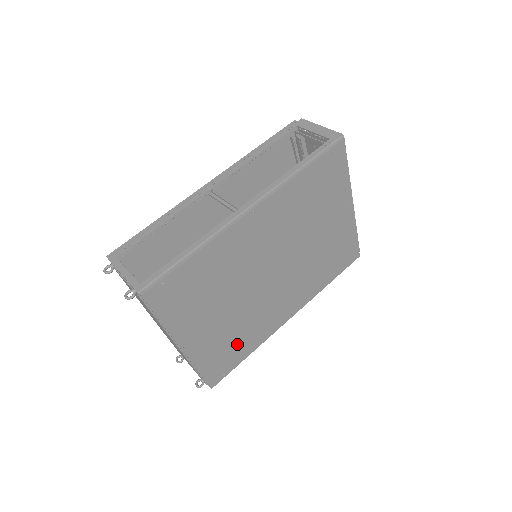
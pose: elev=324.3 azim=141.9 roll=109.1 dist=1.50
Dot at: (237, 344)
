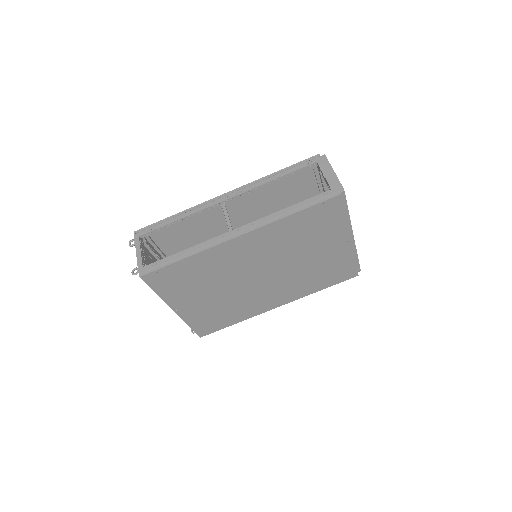
Dot at: (224, 315)
